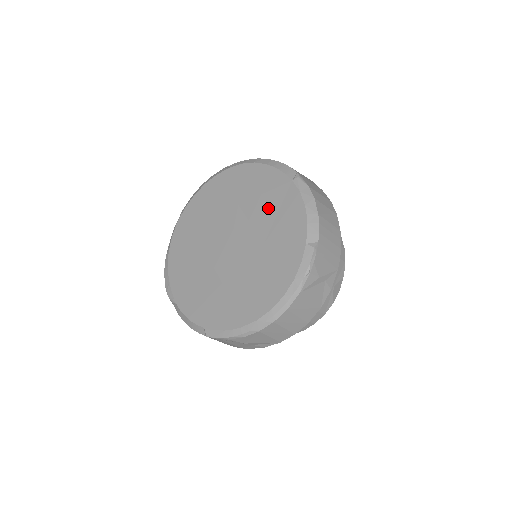
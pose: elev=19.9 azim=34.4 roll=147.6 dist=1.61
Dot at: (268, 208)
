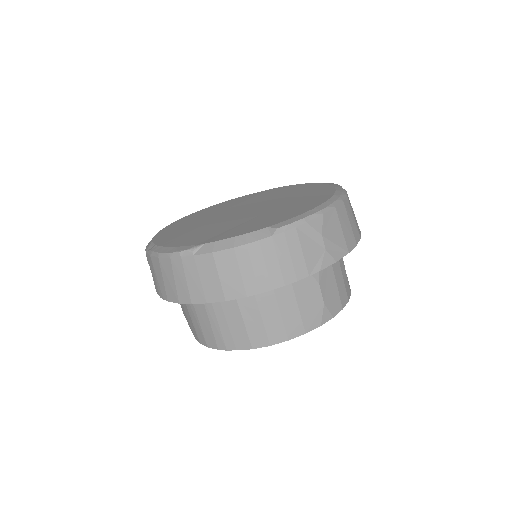
Dot at: (265, 196)
